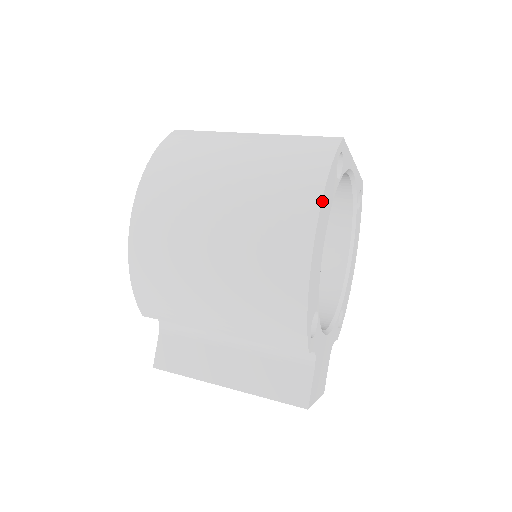
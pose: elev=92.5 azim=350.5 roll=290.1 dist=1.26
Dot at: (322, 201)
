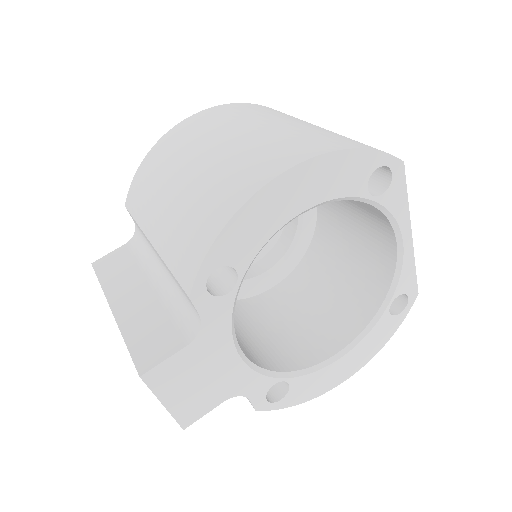
Dot at: (324, 156)
